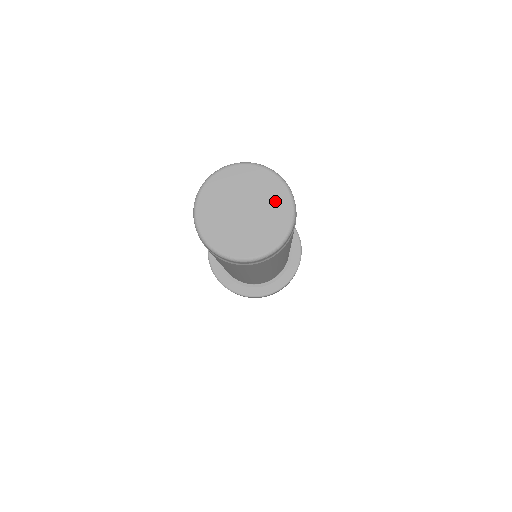
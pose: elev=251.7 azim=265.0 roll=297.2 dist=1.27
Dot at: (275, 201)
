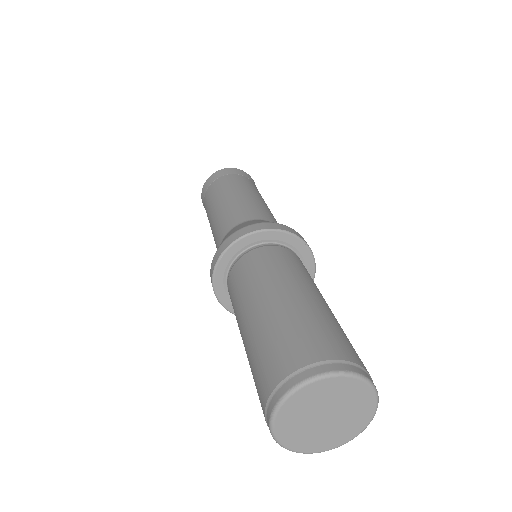
Dot at: (343, 391)
